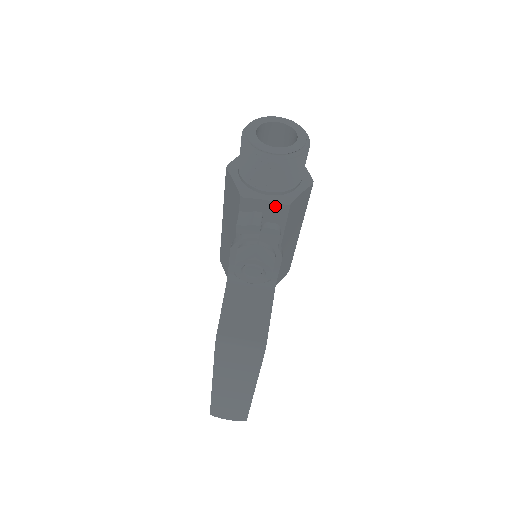
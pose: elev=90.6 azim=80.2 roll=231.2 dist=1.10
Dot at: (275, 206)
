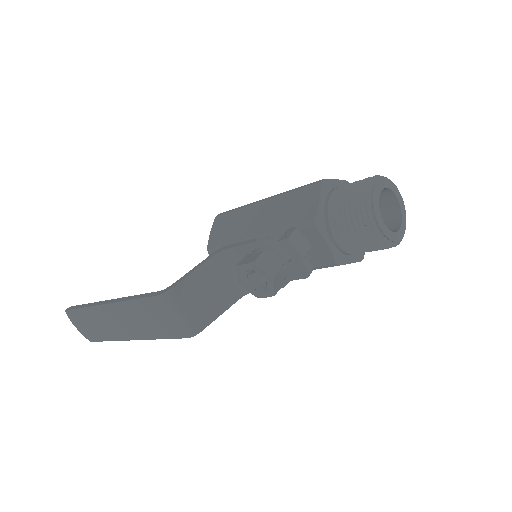
Dot at: (327, 255)
